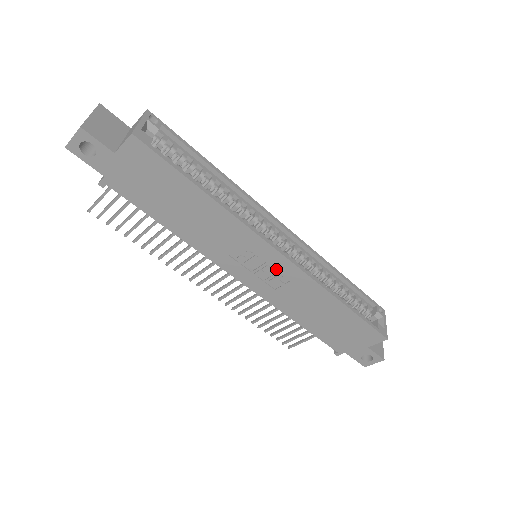
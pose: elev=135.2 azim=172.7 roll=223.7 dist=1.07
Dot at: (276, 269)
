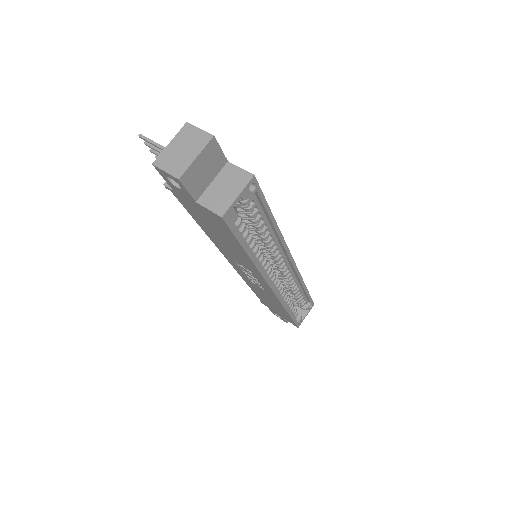
Dot at: (261, 285)
